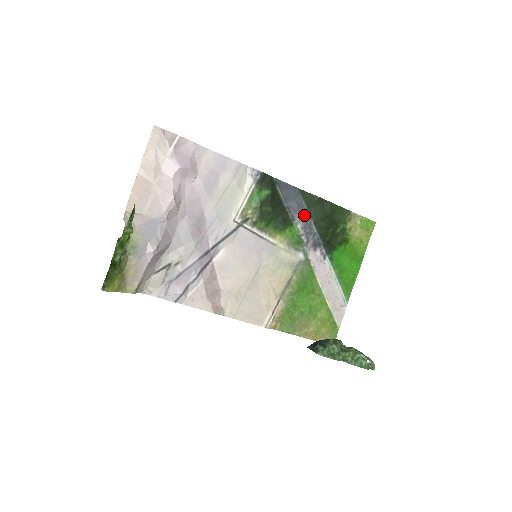
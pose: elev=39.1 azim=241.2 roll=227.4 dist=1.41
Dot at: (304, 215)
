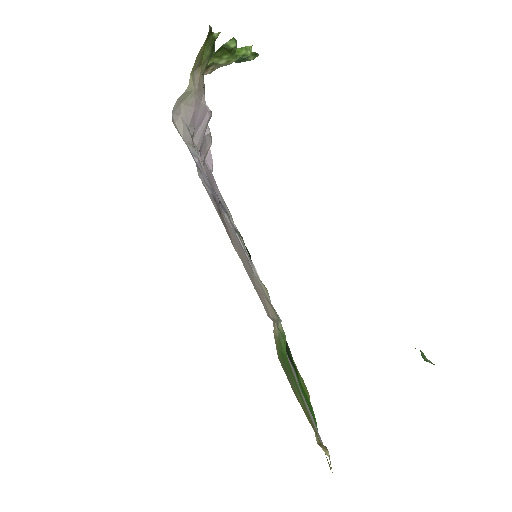
Dot at: occluded
